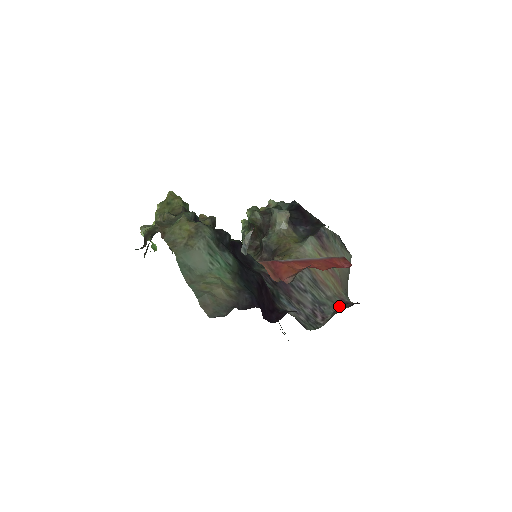
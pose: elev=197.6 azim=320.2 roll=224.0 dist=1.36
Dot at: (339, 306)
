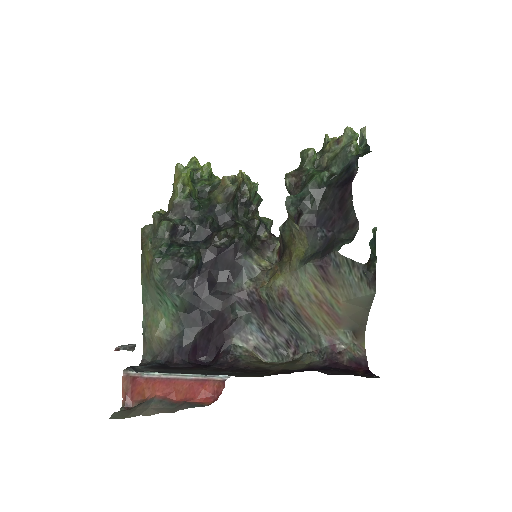
Dot at: (318, 349)
